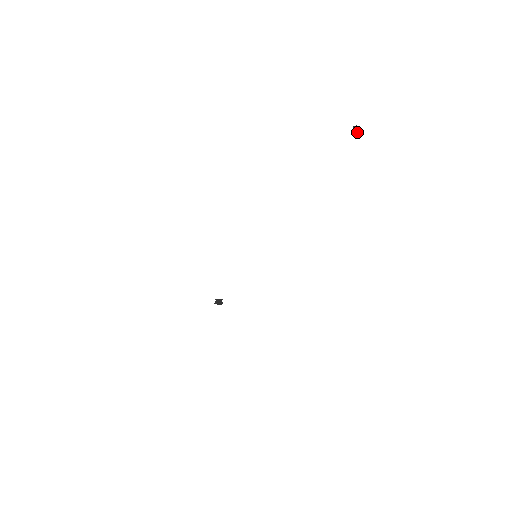
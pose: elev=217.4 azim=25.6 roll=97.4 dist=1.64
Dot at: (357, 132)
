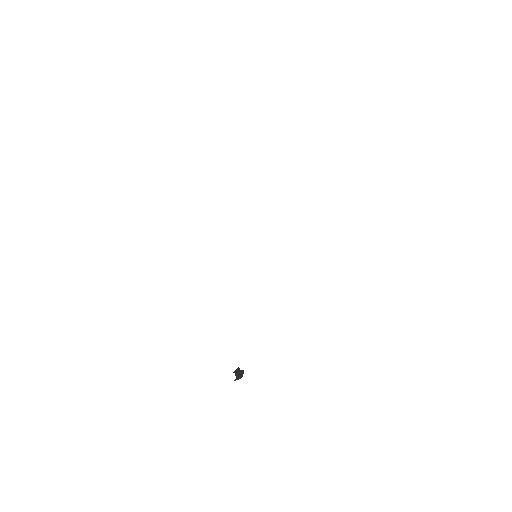
Dot at: out of frame
